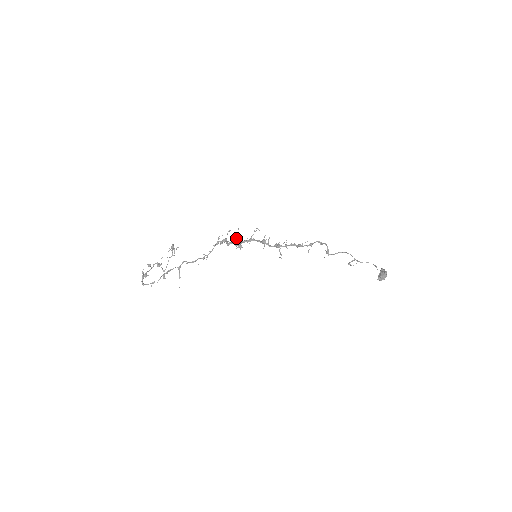
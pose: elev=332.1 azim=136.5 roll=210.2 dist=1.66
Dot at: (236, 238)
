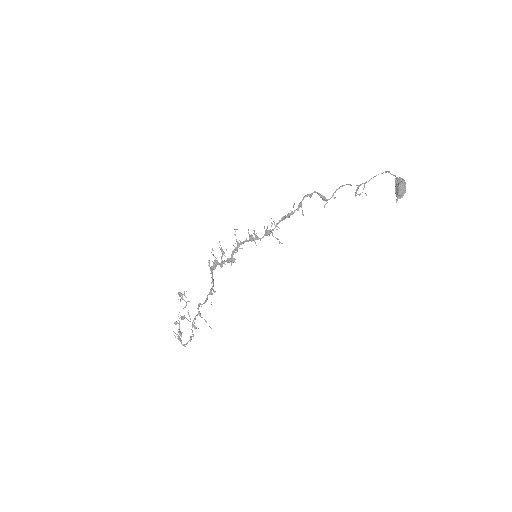
Dot at: (224, 253)
